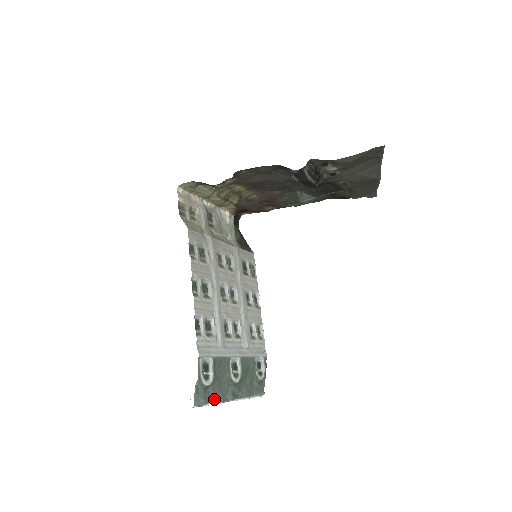
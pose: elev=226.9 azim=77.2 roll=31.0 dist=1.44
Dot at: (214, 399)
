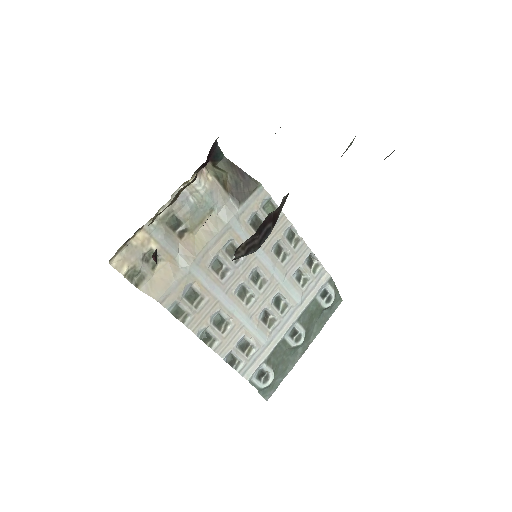
Dot at: (284, 374)
